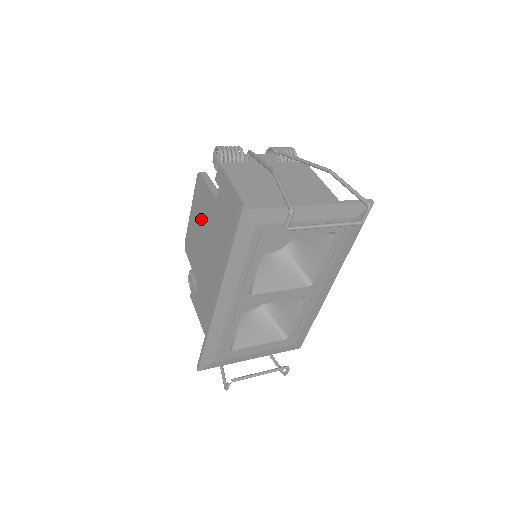
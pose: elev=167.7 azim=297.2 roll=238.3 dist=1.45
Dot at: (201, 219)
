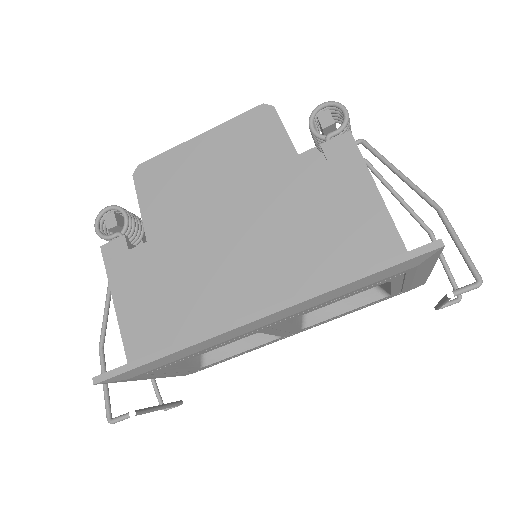
Dot at: (232, 166)
